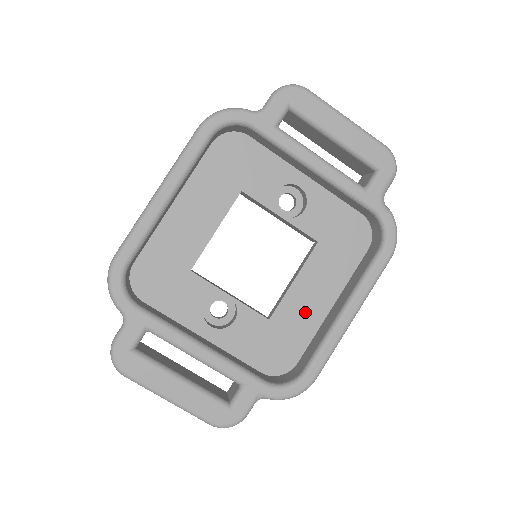
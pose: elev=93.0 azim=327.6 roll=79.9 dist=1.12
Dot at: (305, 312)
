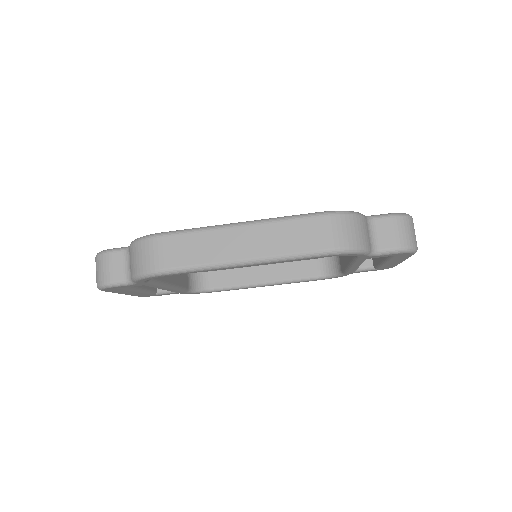
Dot at: occluded
